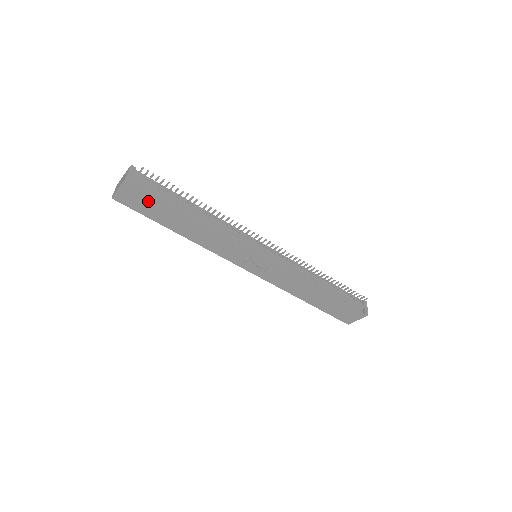
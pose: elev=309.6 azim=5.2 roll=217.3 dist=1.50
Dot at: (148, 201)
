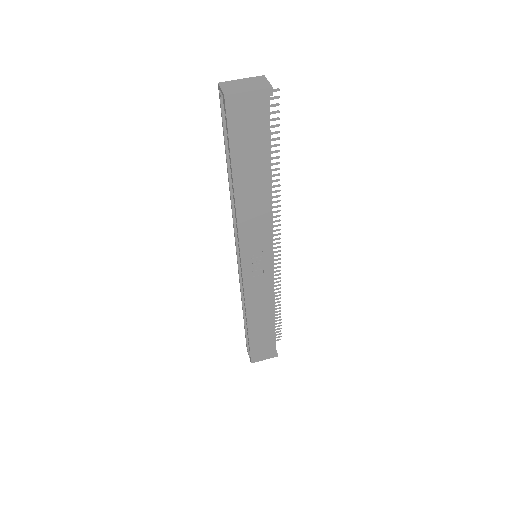
Dot at: (258, 130)
